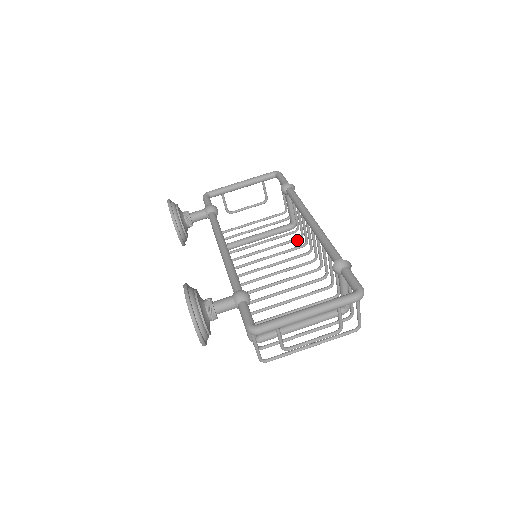
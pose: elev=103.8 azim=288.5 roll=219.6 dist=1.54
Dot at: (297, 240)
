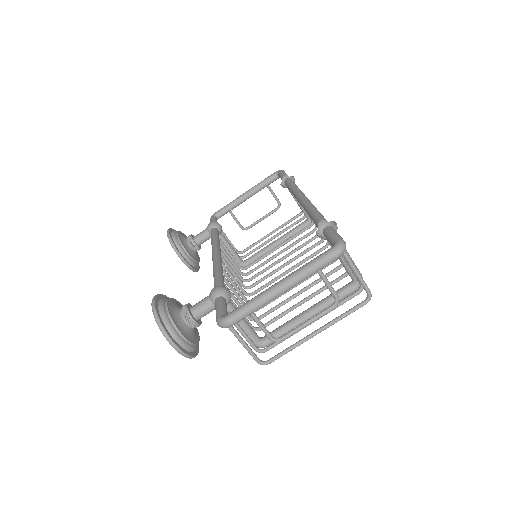
Dot at: (312, 232)
